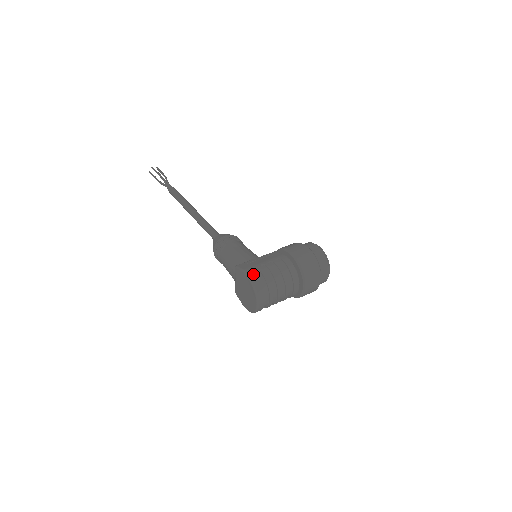
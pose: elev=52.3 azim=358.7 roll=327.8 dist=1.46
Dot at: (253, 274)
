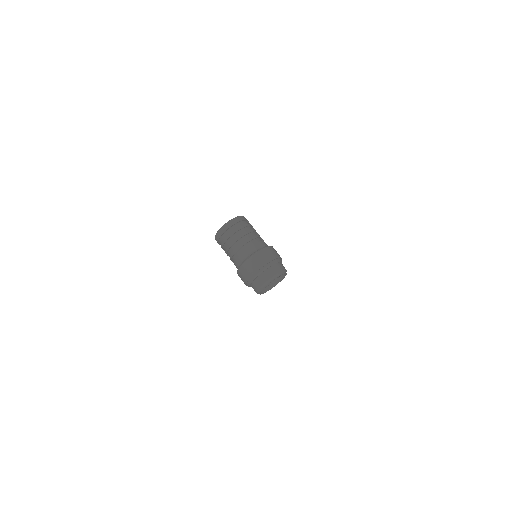
Dot at: (245, 219)
